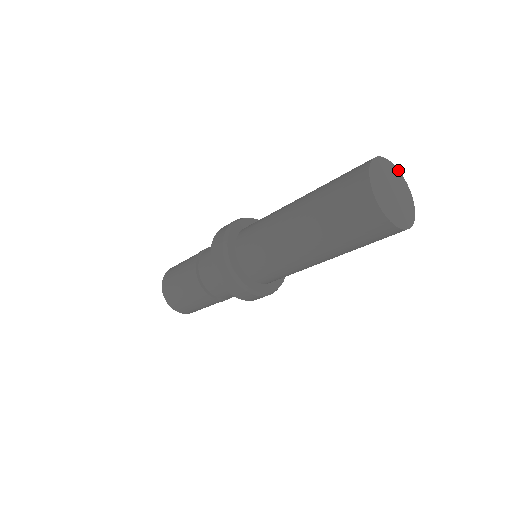
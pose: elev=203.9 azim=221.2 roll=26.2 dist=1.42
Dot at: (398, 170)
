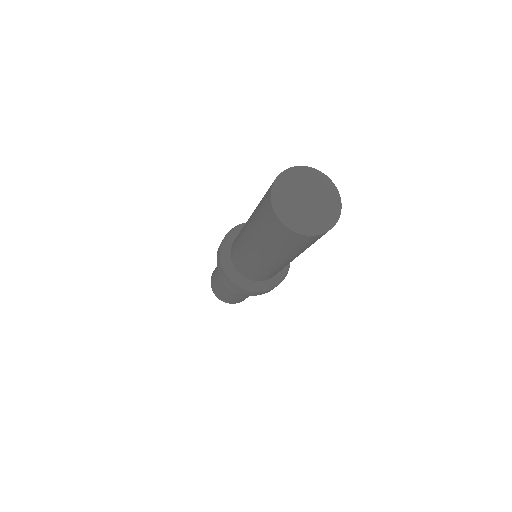
Dot at: (338, 191)
